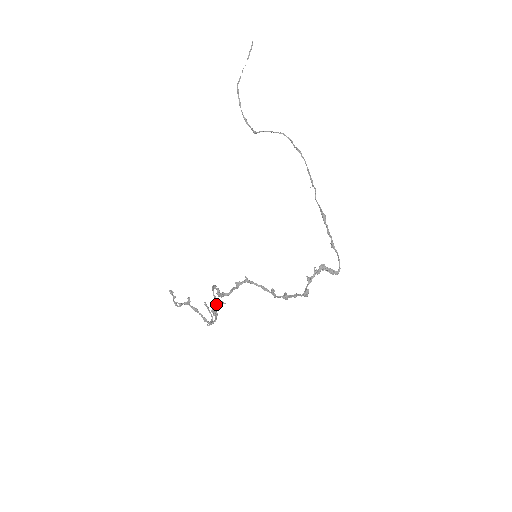
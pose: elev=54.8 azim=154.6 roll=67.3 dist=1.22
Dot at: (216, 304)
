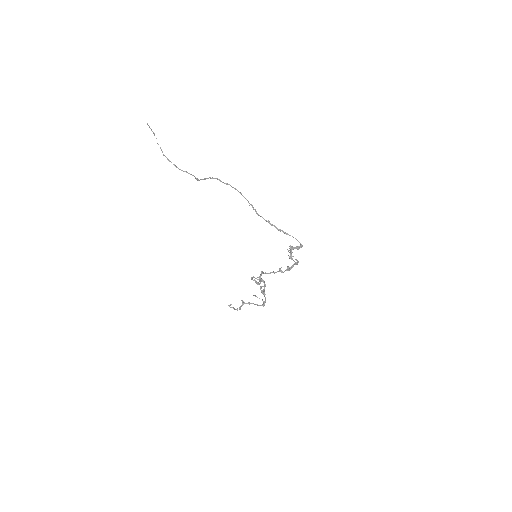
Dot at: (260, 288)
